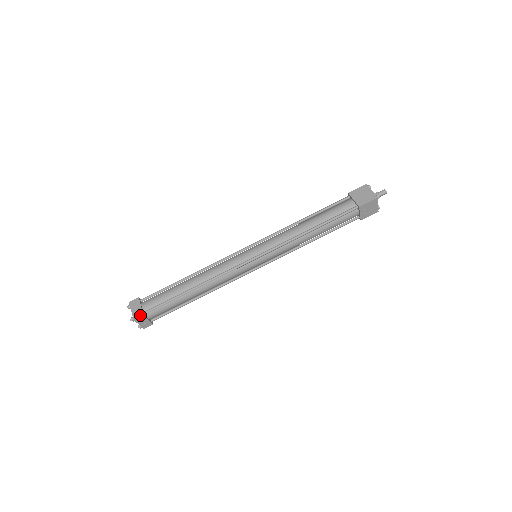
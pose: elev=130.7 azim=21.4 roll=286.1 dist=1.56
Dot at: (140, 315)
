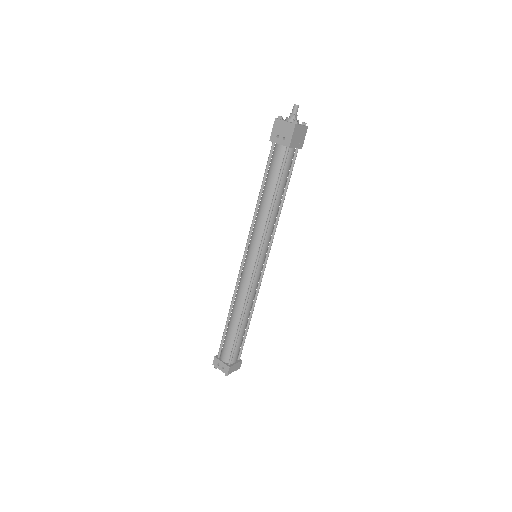
Dot at: (214, 358)
